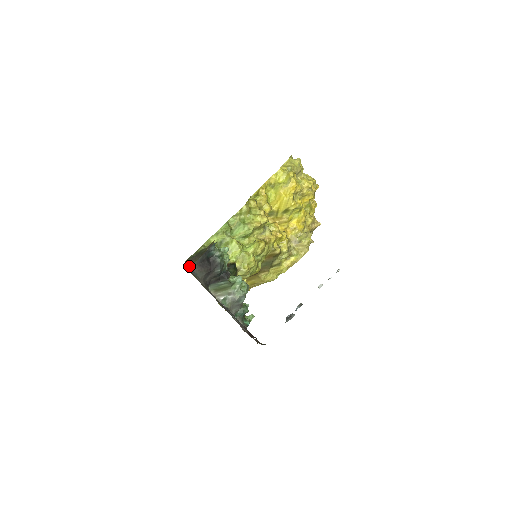
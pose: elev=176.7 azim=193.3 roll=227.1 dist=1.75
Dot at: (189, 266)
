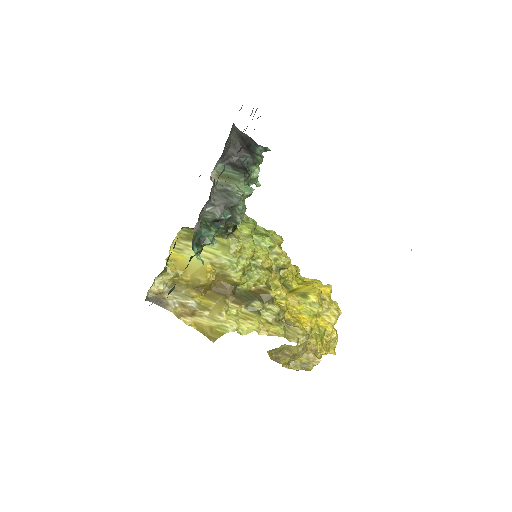
Dot at: occluded
